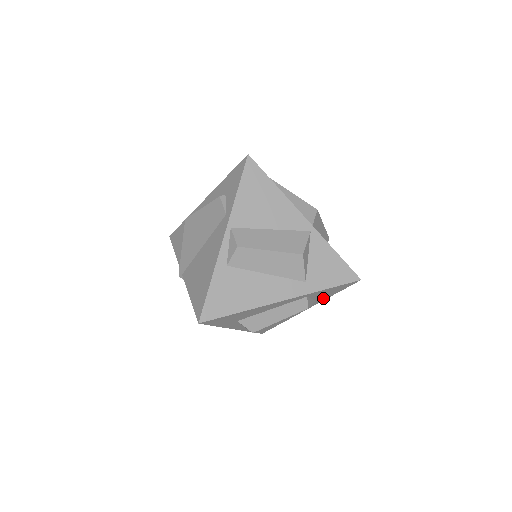
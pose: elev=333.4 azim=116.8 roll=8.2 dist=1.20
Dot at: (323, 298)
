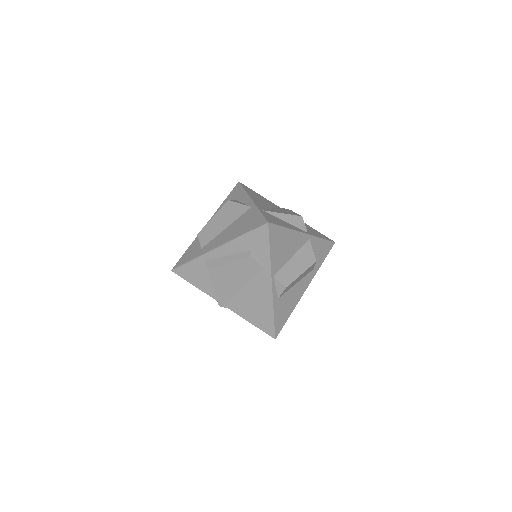
Dot at: occluded
